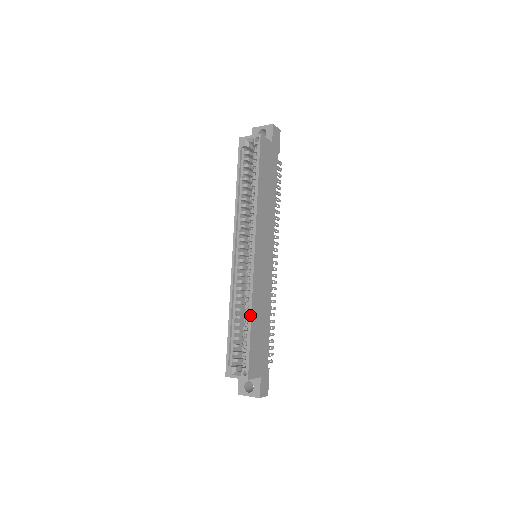
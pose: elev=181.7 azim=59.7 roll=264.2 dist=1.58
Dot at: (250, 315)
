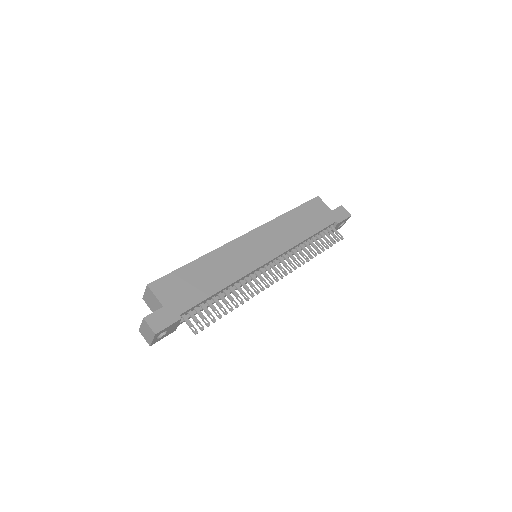
Dot at: (200, 257)
